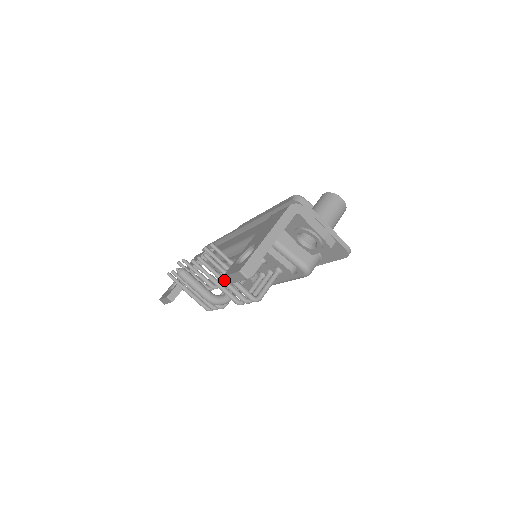
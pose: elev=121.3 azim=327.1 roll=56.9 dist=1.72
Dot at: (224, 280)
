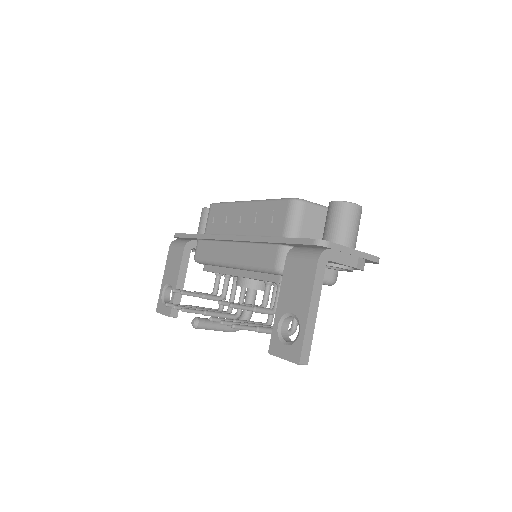
Dot at: occluded
